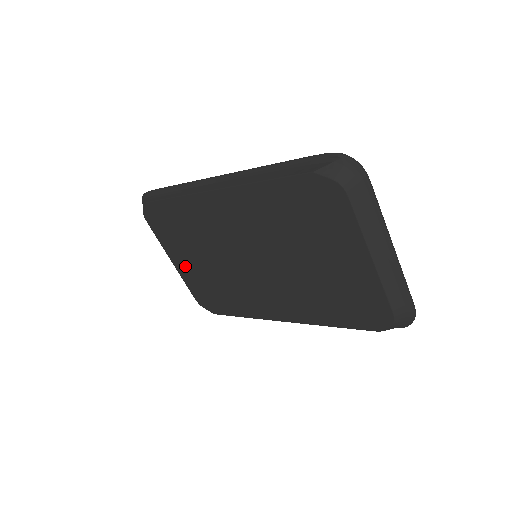
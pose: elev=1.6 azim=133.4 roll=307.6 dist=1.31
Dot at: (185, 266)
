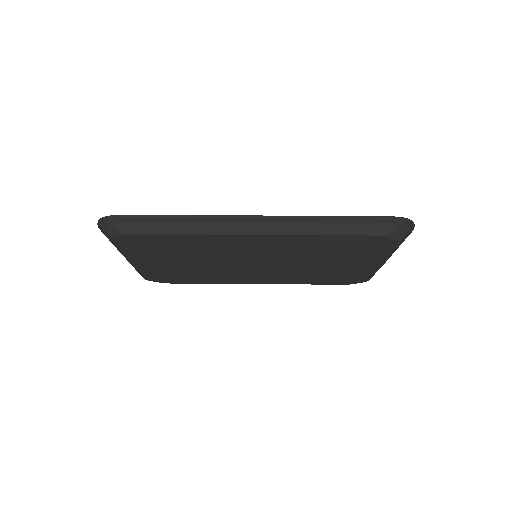
Dot at: (151, 265)
